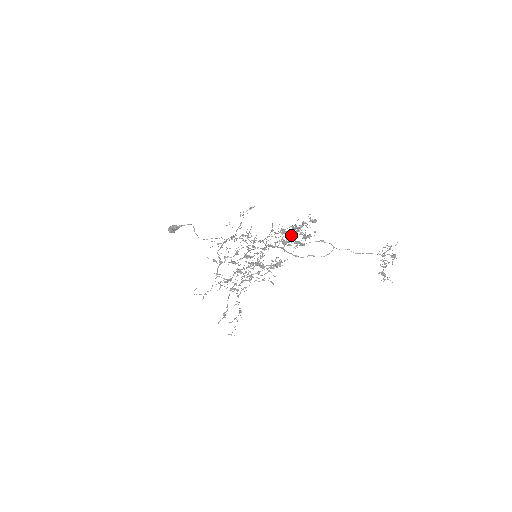
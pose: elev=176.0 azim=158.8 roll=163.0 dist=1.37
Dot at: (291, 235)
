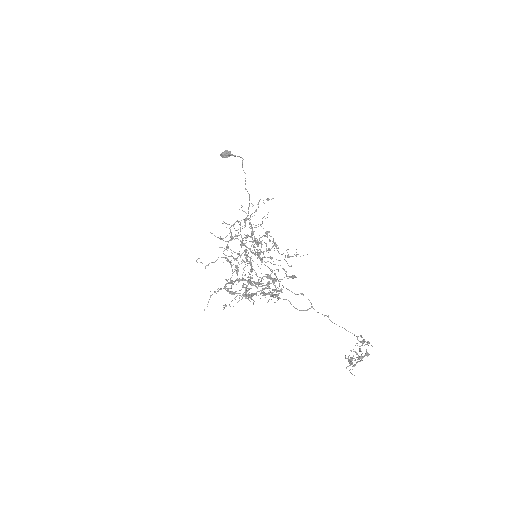
Dot at: occluded
